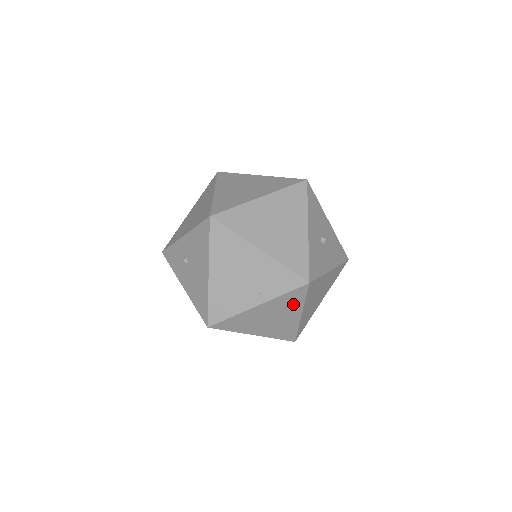
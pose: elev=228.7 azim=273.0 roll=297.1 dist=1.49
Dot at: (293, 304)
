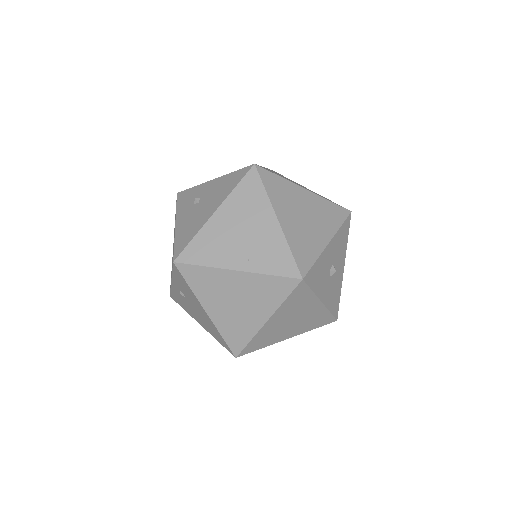
Dot at: (270, 297)
